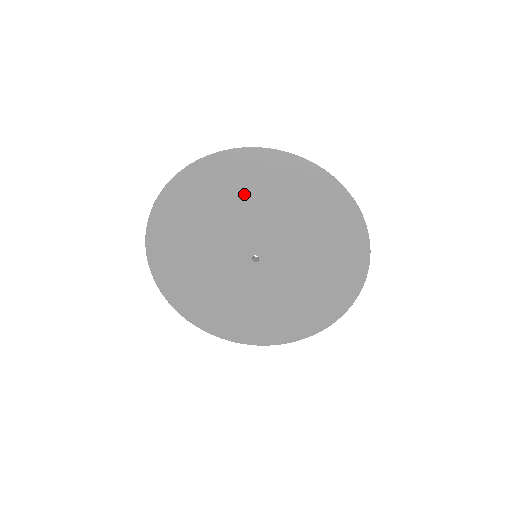
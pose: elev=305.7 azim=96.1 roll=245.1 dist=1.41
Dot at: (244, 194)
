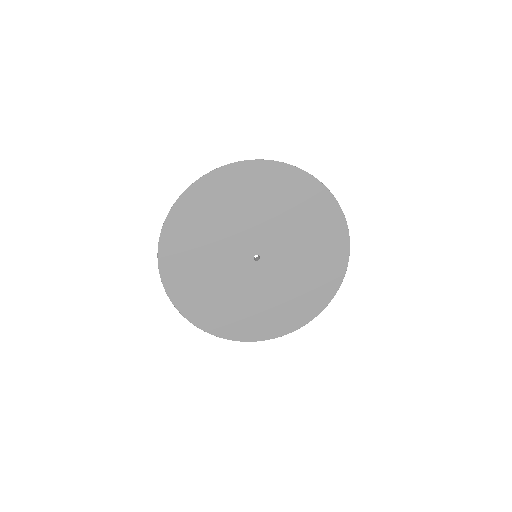
Dot at: (213, 218)
